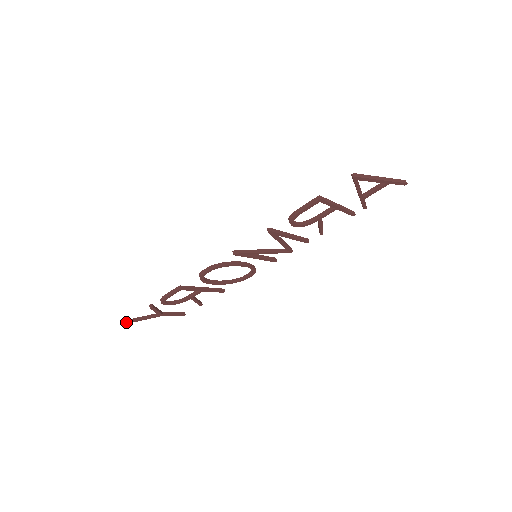
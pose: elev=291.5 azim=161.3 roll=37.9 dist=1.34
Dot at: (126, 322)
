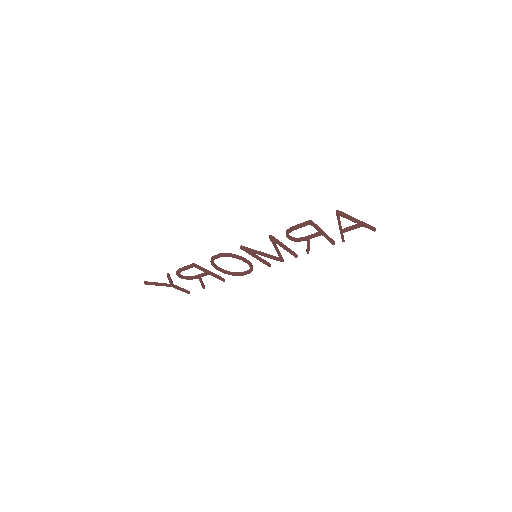
Dot at: (145, 283)
